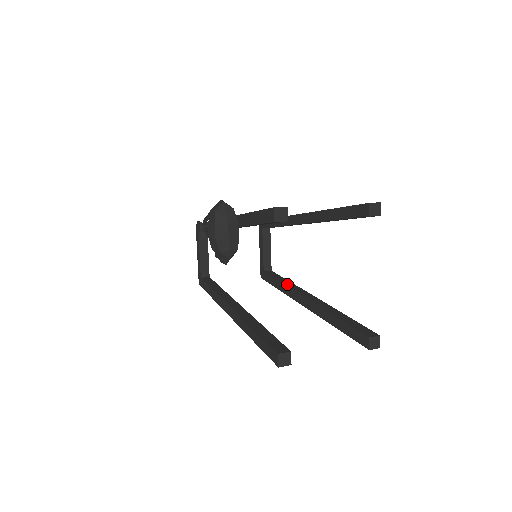
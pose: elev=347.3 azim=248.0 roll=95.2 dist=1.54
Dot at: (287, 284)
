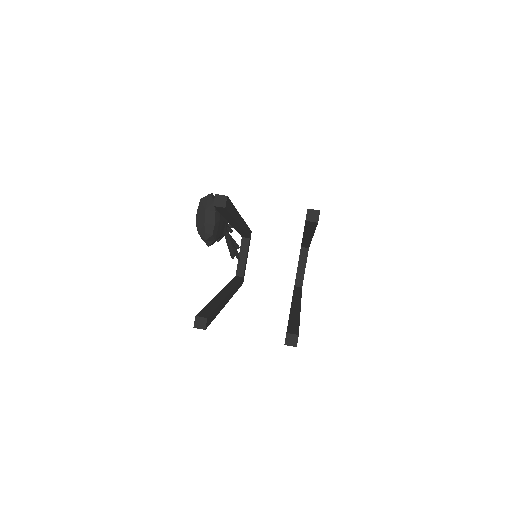
Dot at: (295, 295)
